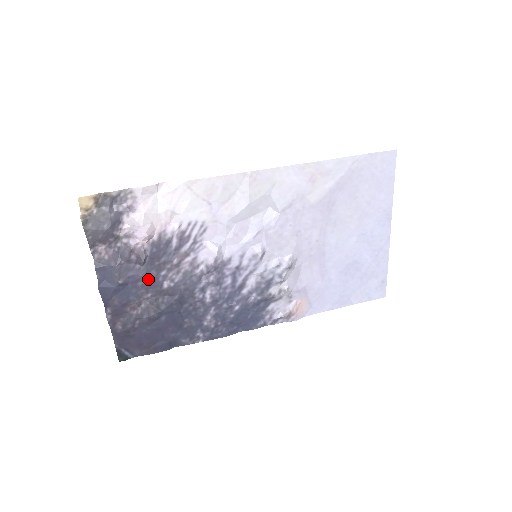
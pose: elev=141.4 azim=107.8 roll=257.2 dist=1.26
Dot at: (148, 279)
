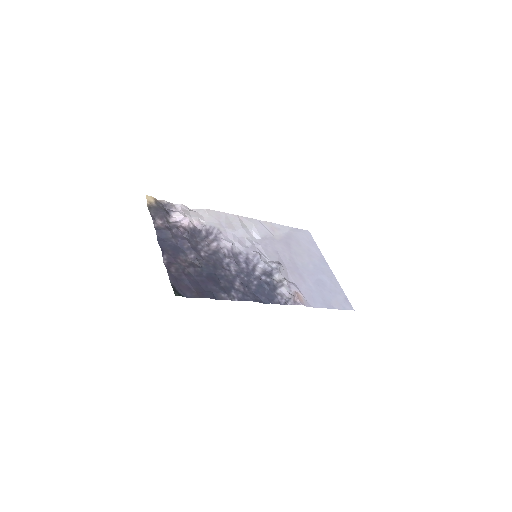
Dot at: (191, 245)
